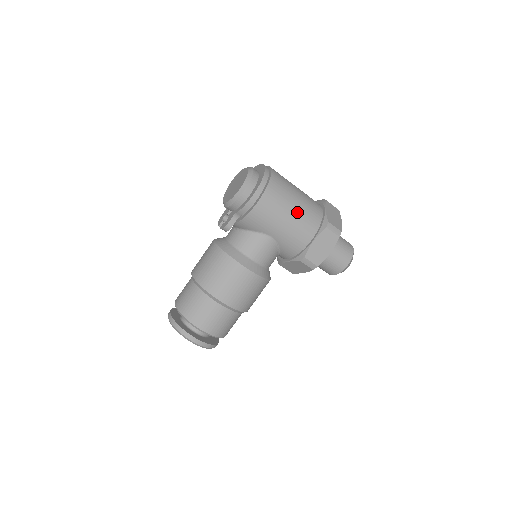
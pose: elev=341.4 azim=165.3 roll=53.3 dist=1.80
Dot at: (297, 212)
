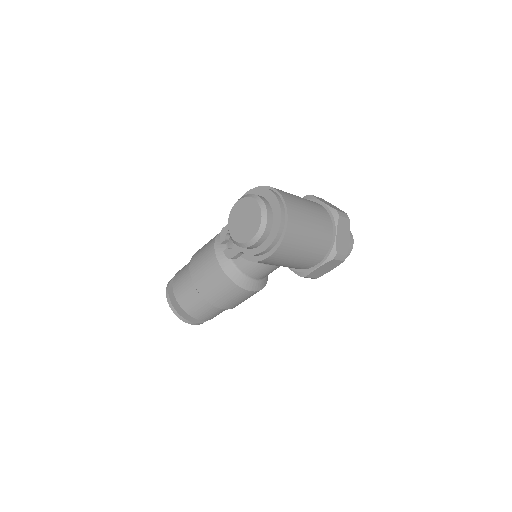
Dot at: (307, 252)
